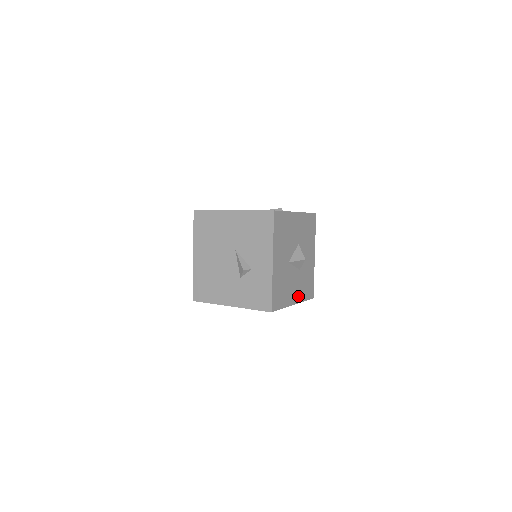
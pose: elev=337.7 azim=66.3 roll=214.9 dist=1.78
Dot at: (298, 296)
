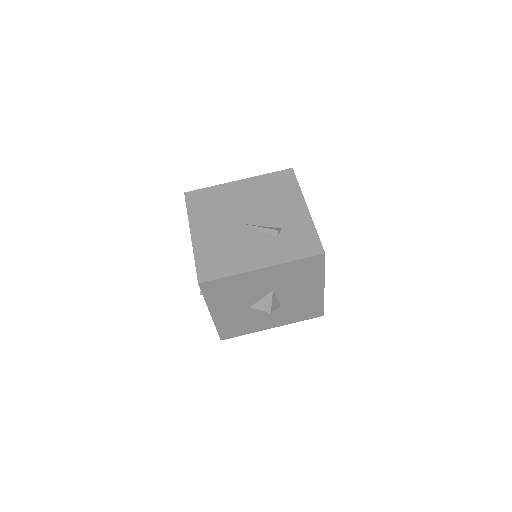
Dot at: (281, 321)
